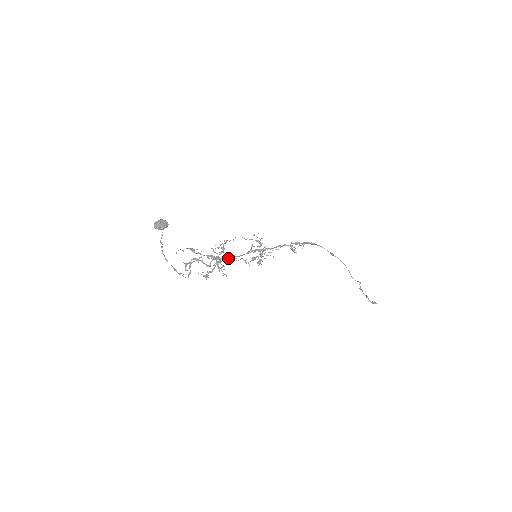
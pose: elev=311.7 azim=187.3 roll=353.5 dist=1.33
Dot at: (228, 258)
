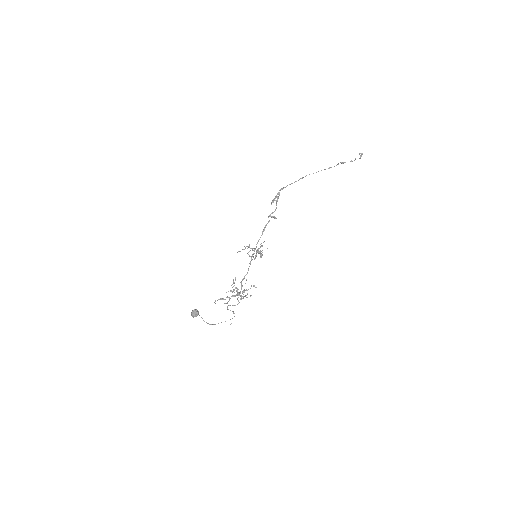
Dot at: (244, 292)
